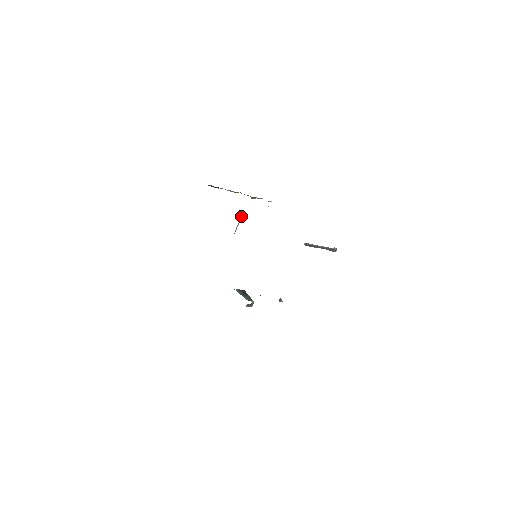
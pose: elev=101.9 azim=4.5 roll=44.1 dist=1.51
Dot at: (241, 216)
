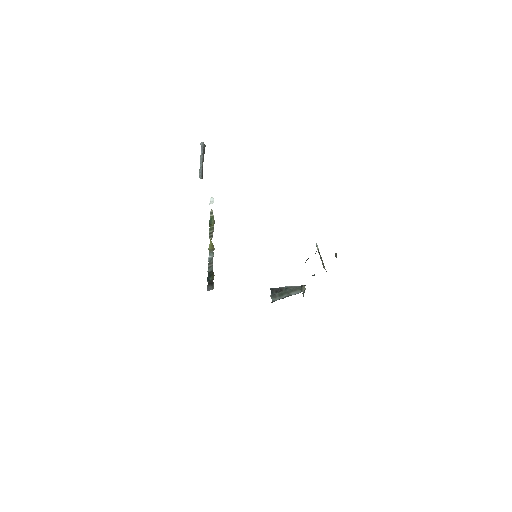
Dot at: occluded
